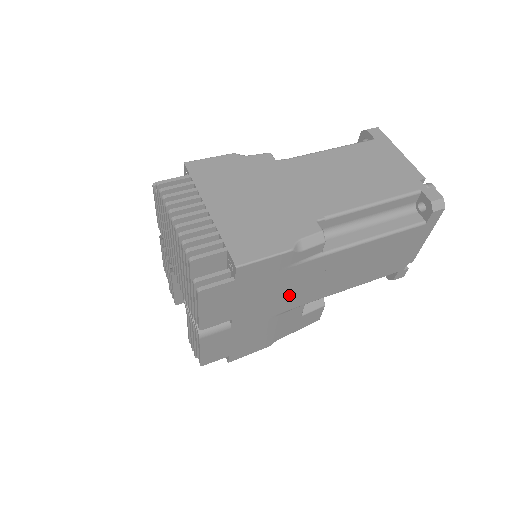
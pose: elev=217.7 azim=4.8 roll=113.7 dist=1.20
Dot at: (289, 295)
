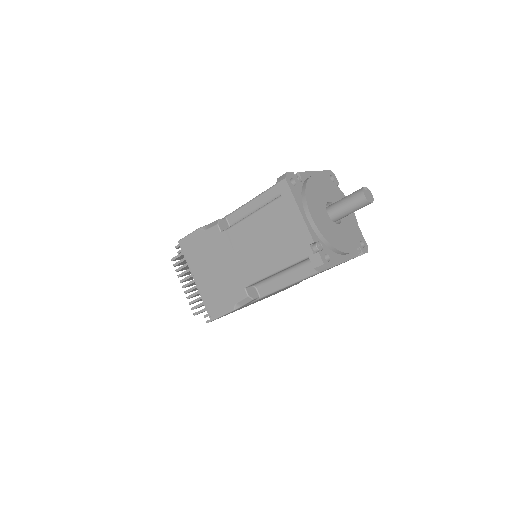
Dot at: occluded
